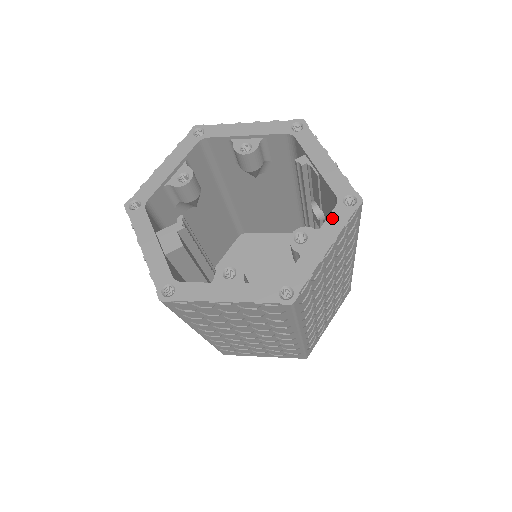
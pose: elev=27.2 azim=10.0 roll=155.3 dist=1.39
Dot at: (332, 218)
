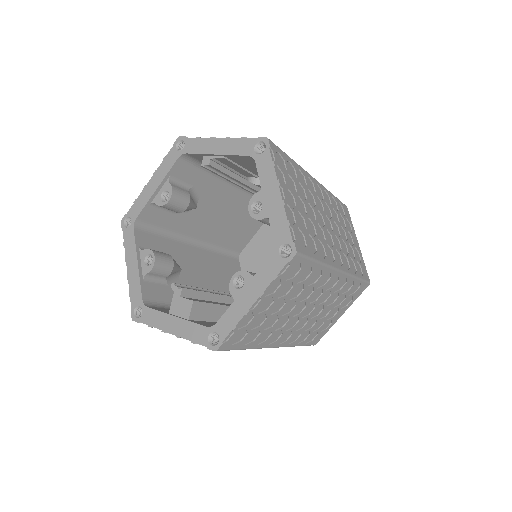
Dot at: (261, 172)
